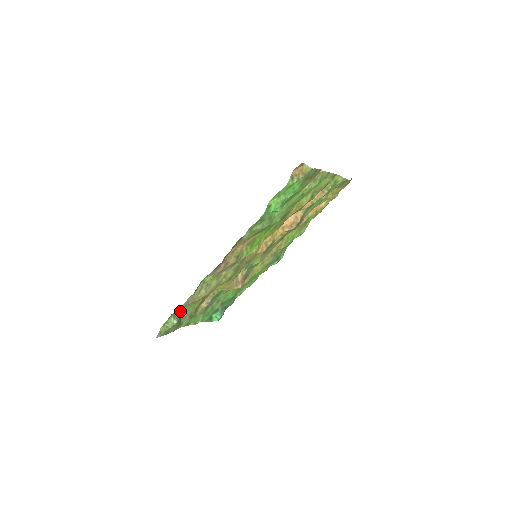
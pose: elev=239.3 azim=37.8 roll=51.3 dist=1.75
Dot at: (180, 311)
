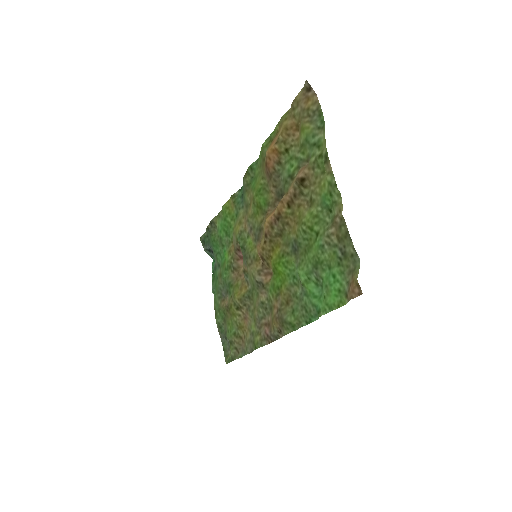
Dot at: occluded
